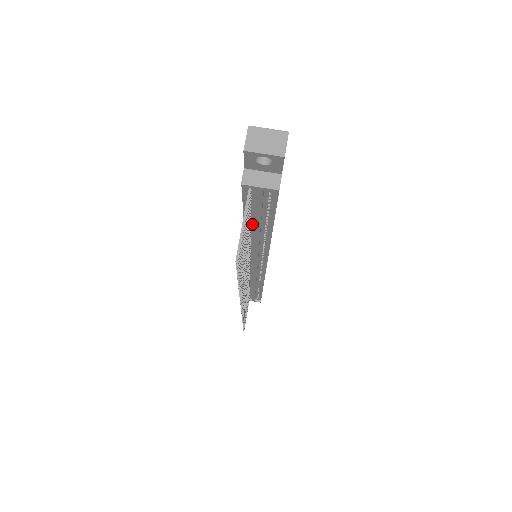
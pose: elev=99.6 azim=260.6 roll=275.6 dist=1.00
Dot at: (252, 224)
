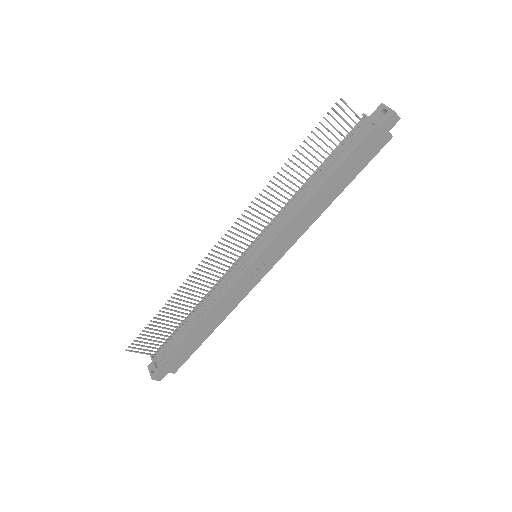
Dot at: (321, 171)
